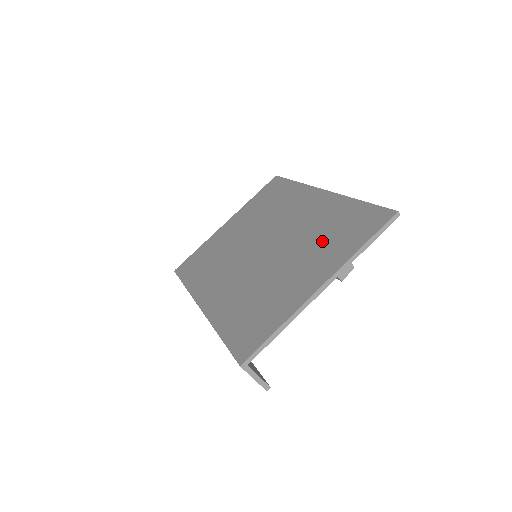
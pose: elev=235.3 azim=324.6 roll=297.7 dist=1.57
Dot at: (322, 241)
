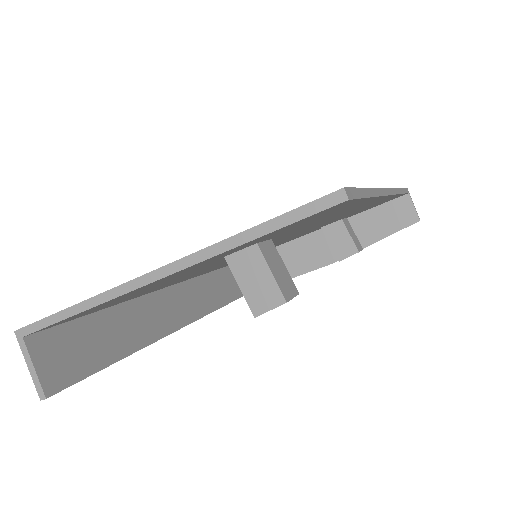
Dot at: occluded
